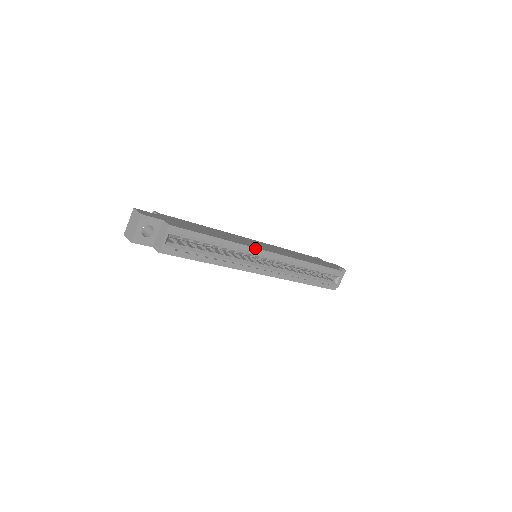
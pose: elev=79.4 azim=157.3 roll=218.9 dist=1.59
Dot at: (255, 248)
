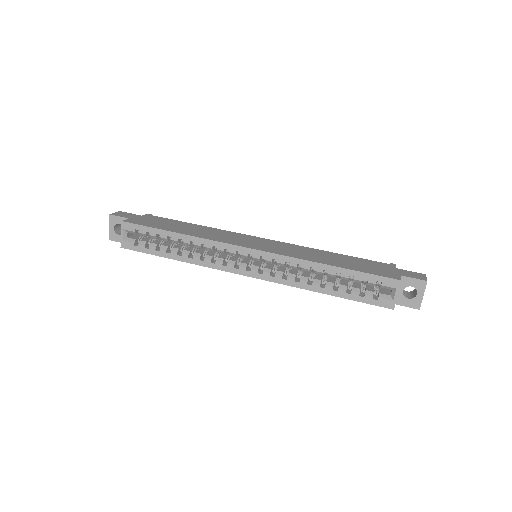
Dot at: (224, 243)
